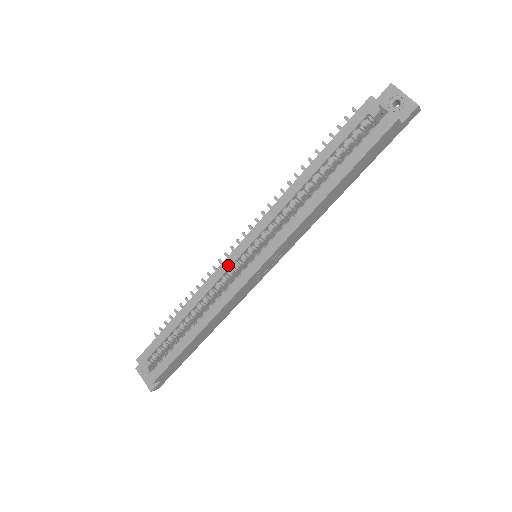
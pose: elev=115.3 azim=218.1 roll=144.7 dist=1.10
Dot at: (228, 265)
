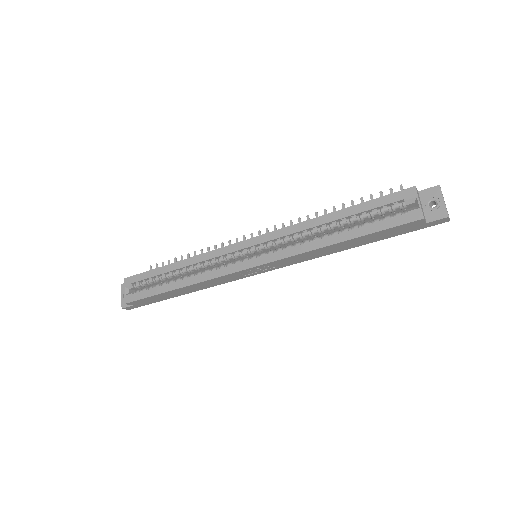
Dot at: (230, 250)
